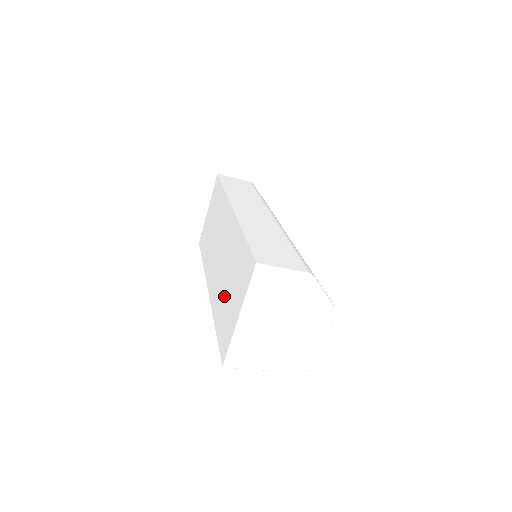
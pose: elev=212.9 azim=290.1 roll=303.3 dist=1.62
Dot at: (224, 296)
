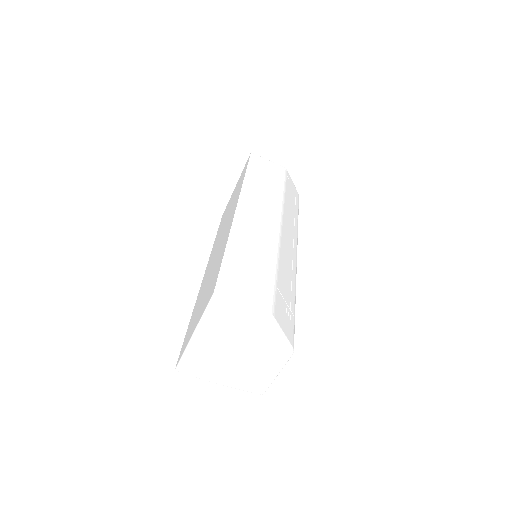
Dot at: (201, 298)
